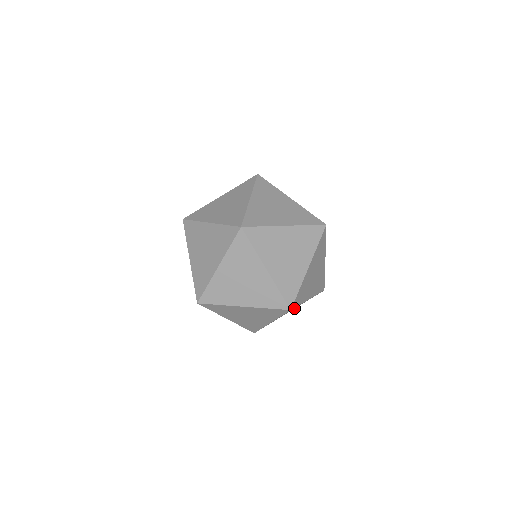
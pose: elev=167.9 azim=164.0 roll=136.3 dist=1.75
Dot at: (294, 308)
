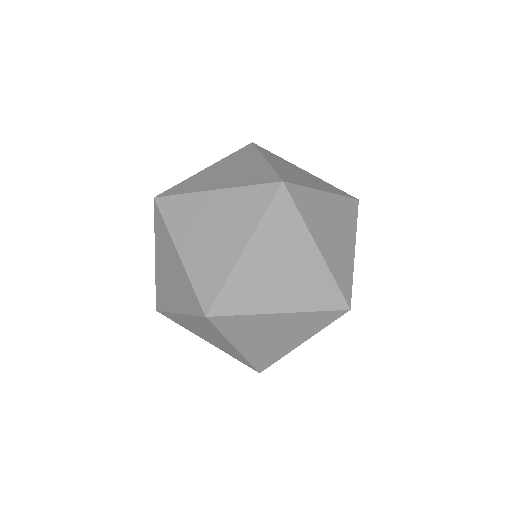
Dot at: (338, 228)
